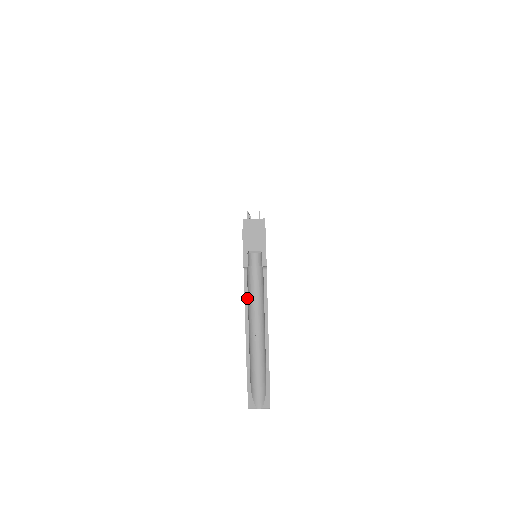
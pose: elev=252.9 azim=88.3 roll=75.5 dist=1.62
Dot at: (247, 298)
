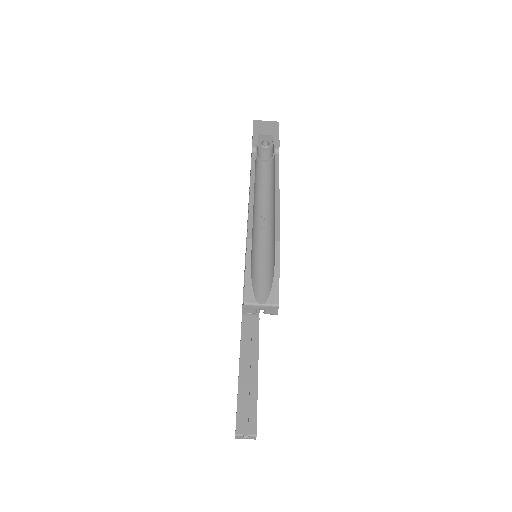
Dot at: (254, 174)
